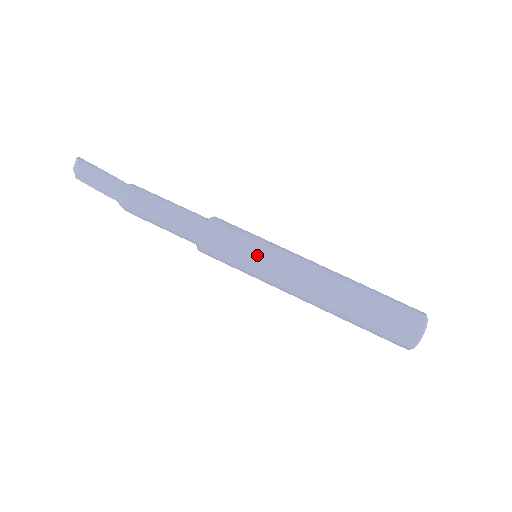
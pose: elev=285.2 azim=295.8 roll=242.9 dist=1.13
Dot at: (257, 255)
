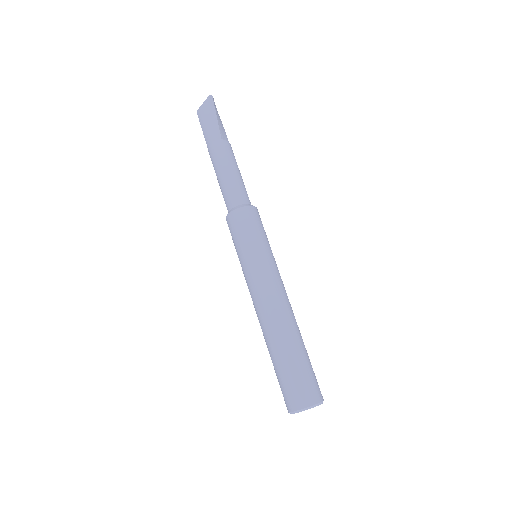
Dot at: (247, 257)
